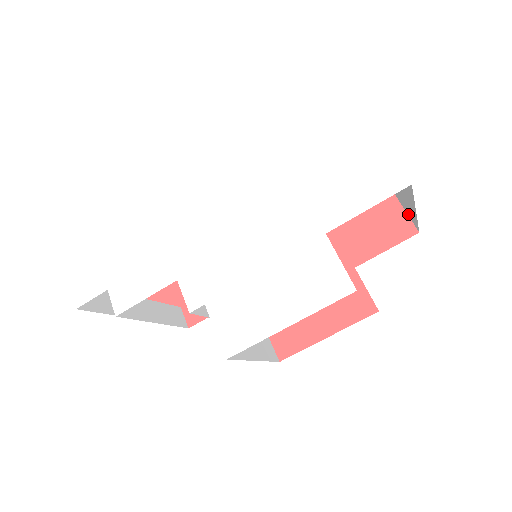
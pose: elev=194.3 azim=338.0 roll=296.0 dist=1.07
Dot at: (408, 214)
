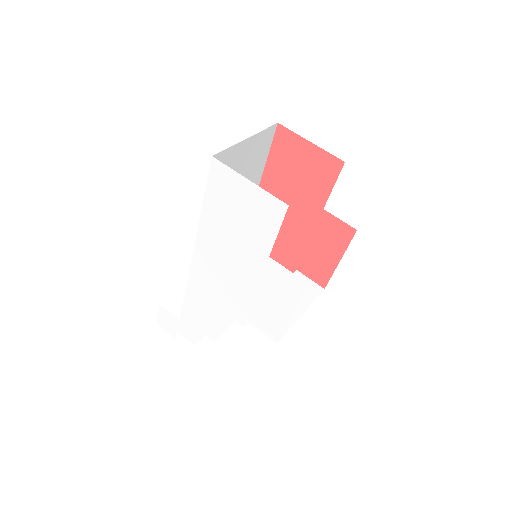
Dot at: (328, 155)
